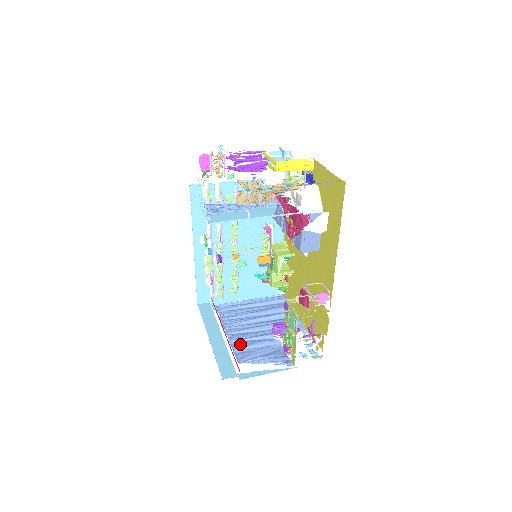
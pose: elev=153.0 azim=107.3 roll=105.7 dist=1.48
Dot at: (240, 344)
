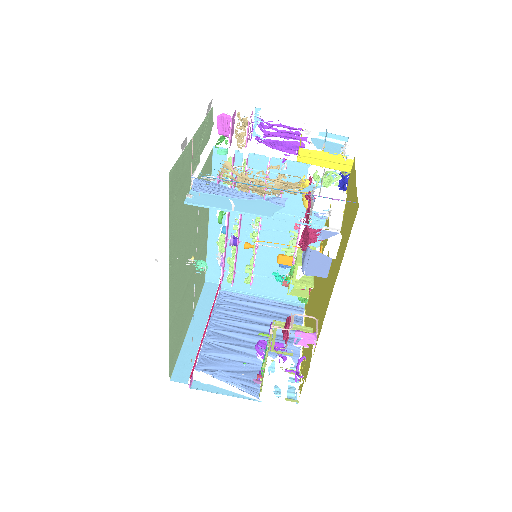
Dot at: (213, 347)
